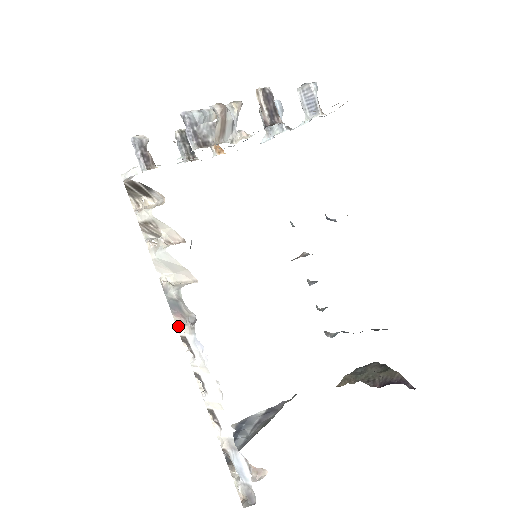
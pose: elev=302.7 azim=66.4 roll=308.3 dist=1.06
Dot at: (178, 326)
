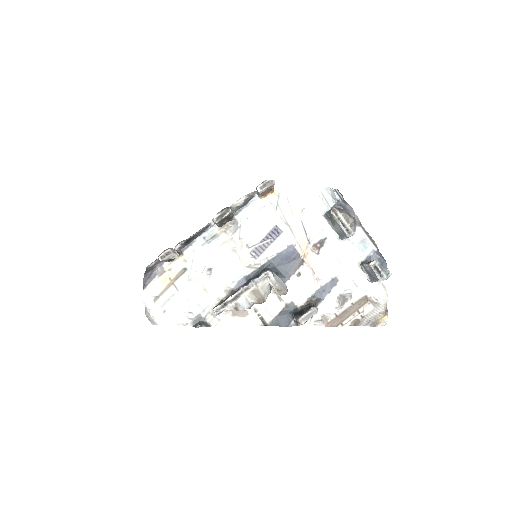
Dot at: occluded
